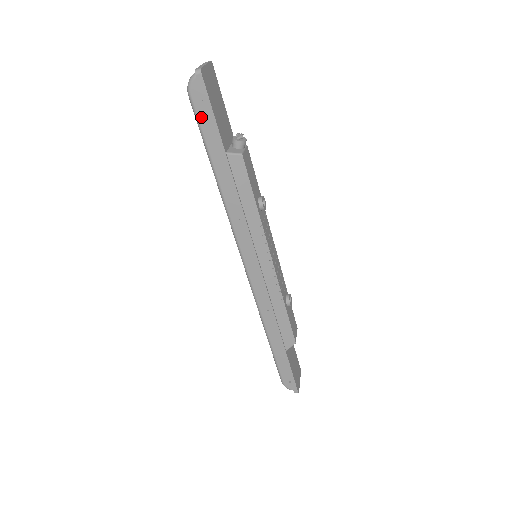
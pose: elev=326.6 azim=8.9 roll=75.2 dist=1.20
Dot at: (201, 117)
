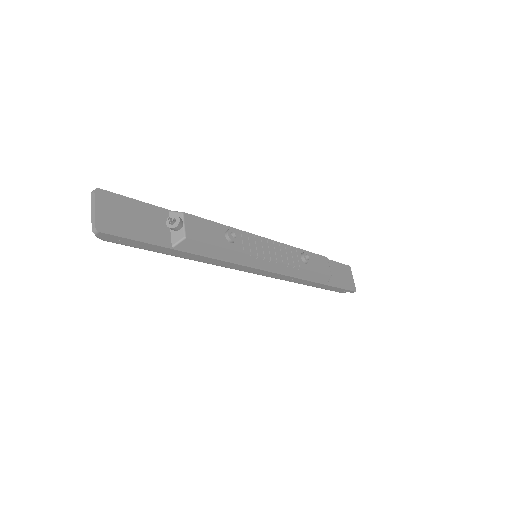
Dot at: (129, 244)
